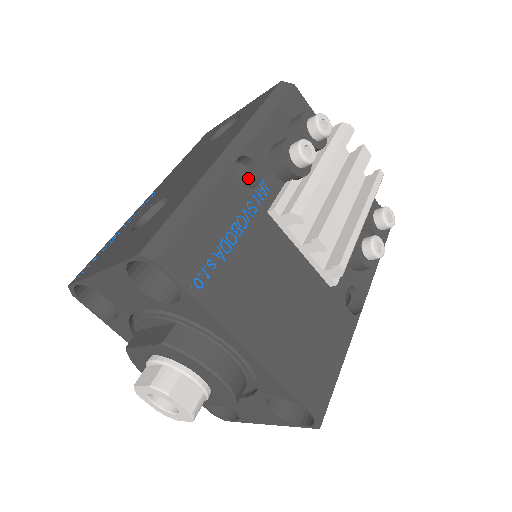
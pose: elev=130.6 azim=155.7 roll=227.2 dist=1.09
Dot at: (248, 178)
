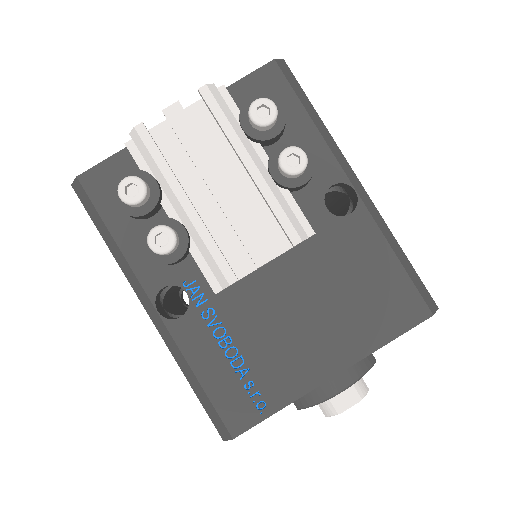
Dot at: occluded
